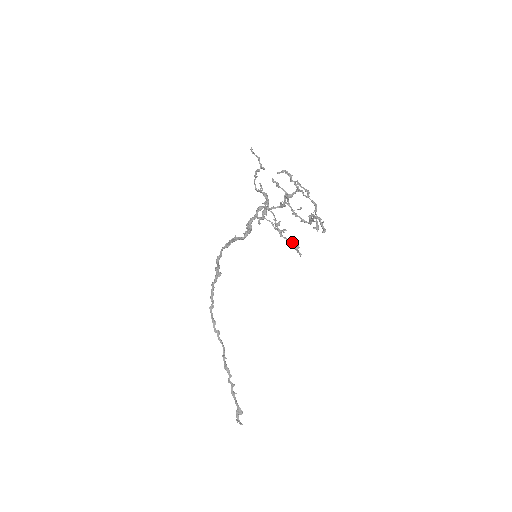
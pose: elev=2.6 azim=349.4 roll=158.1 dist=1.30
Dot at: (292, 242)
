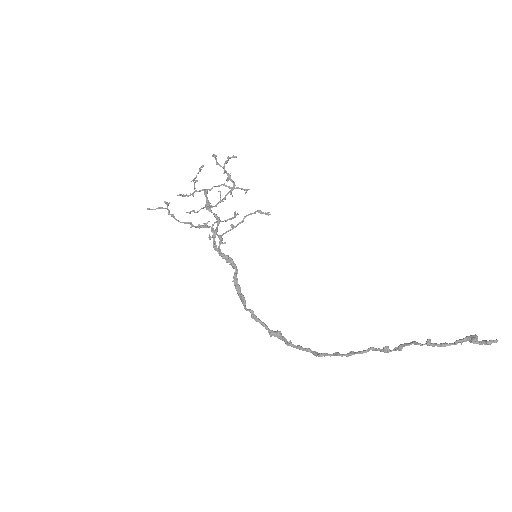
Dot at: occluded
